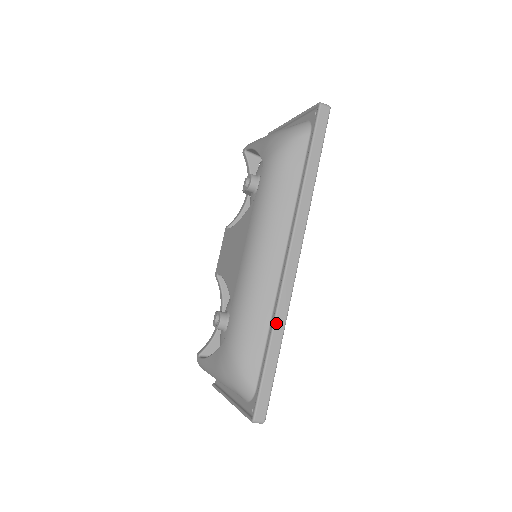
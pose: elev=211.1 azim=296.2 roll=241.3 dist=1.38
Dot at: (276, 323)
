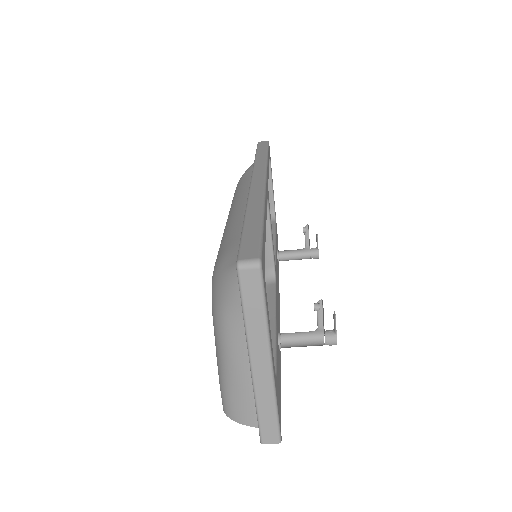
Dot at: (249, 202)
